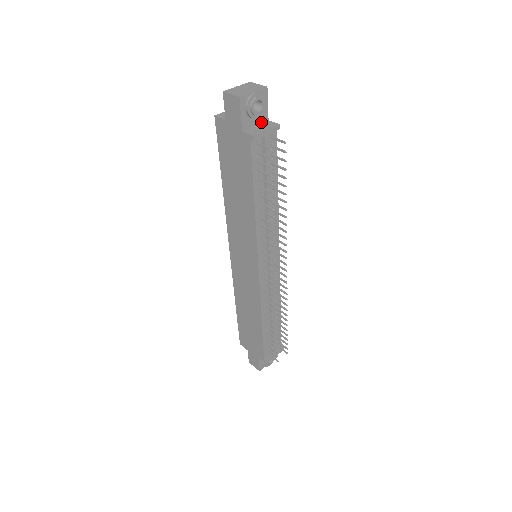
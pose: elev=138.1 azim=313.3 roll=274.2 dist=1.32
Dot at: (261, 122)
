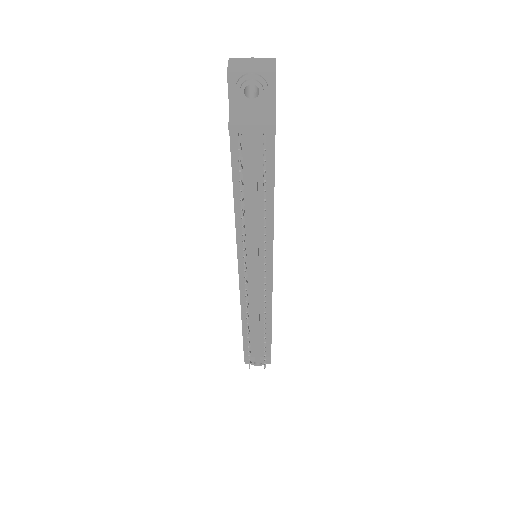
Dot at: (263, 112)
